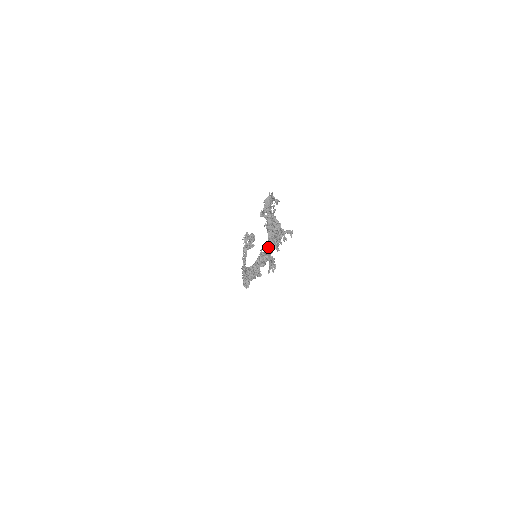
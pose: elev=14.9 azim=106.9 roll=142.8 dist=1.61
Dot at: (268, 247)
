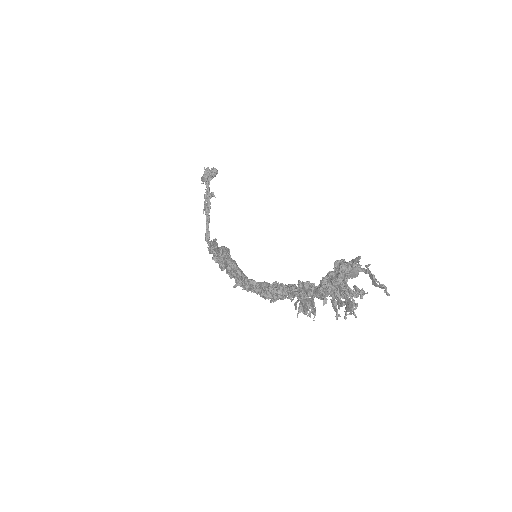
Dot at: (311, 295)
